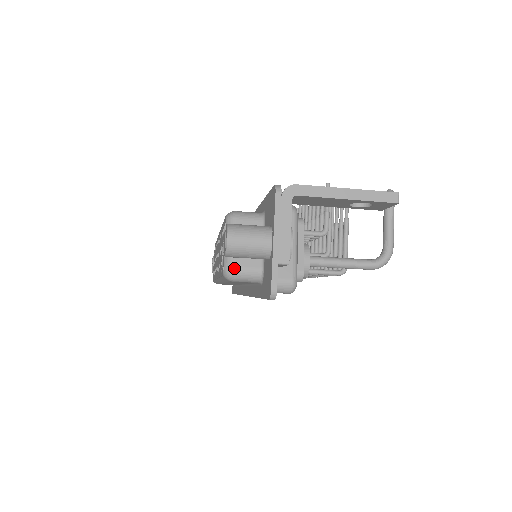
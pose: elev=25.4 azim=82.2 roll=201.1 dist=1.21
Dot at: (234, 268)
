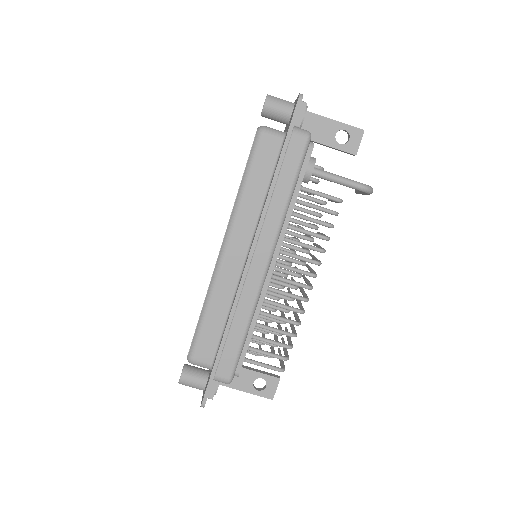
Dot at: (266, 126)
